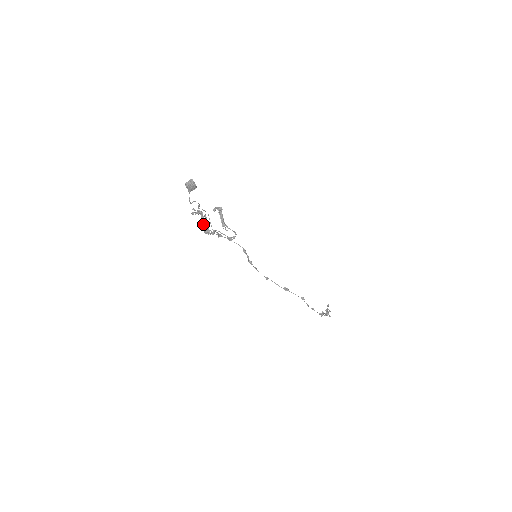
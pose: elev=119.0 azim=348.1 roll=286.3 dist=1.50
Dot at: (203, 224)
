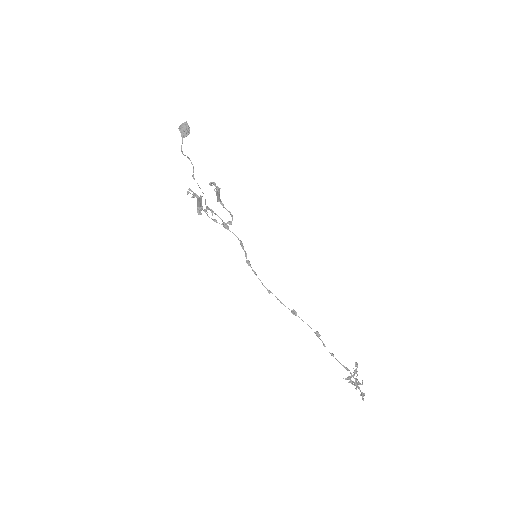
Dot at: (197, 203)
